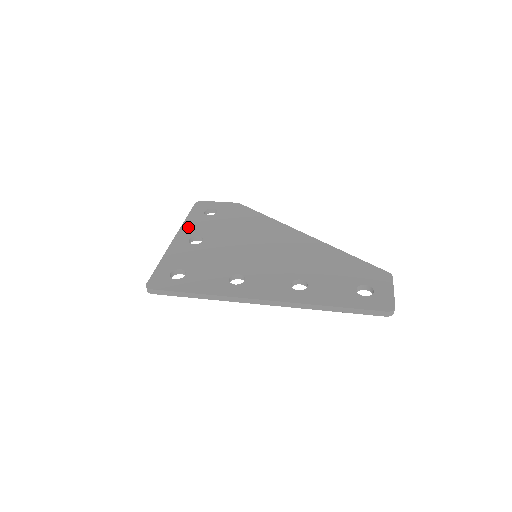
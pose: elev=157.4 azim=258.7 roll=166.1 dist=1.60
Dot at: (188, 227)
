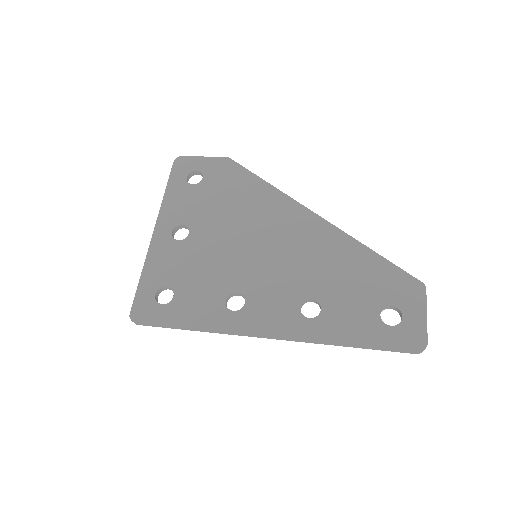
Dot at: (169, 209)
